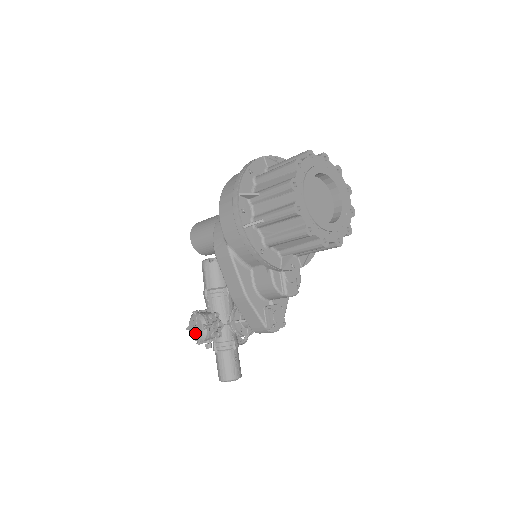
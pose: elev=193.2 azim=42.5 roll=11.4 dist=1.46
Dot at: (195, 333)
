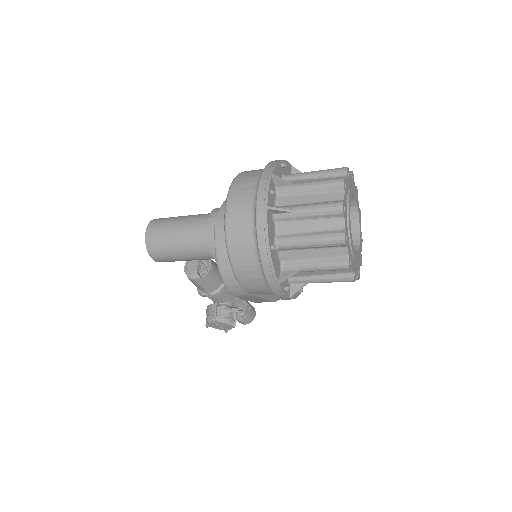
Dot at: (221, 329)
